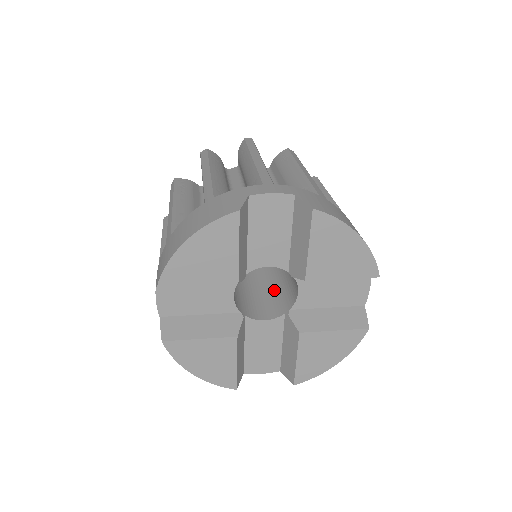
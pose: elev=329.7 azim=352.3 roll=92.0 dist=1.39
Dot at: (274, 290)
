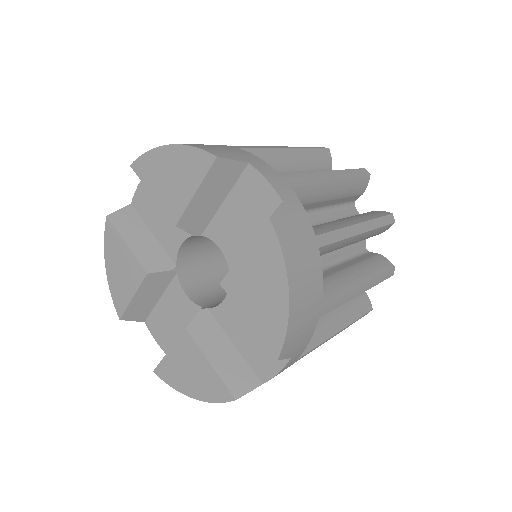
Dot at: occluded
